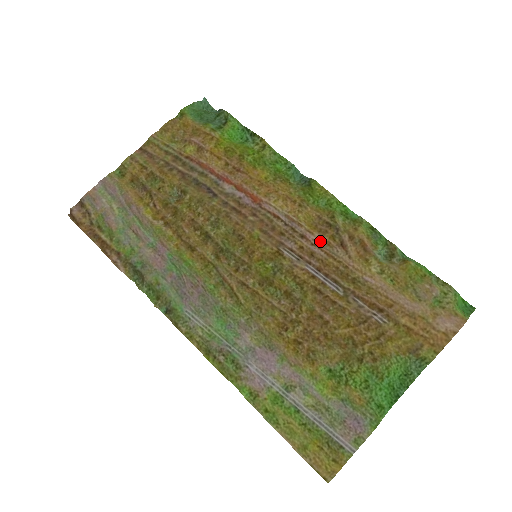
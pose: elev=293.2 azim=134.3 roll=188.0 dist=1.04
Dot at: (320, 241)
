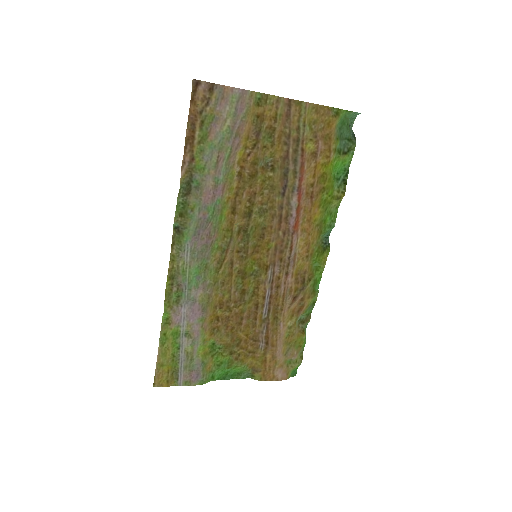
Dot at: (290, 285)
